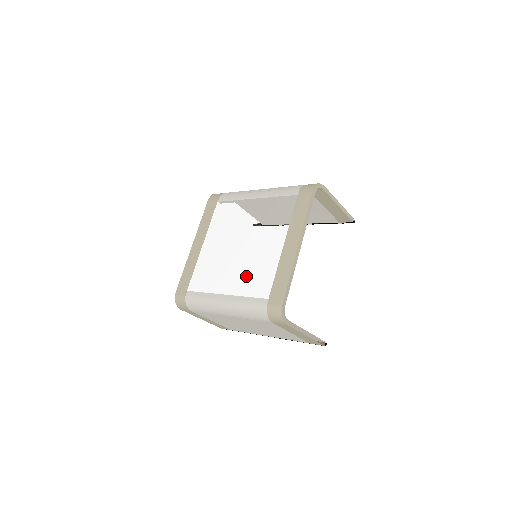
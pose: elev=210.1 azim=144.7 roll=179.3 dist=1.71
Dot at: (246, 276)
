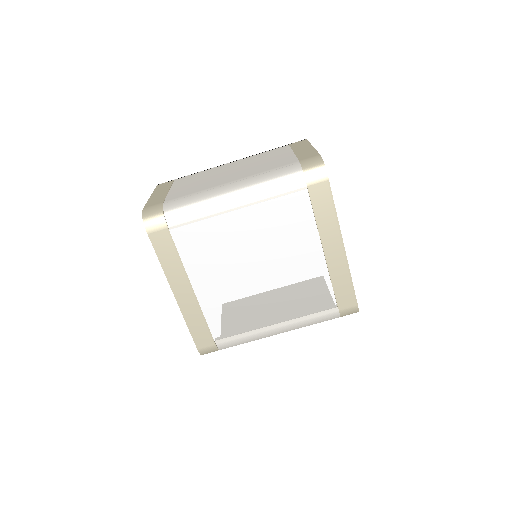
Dot at: (293, 298)
